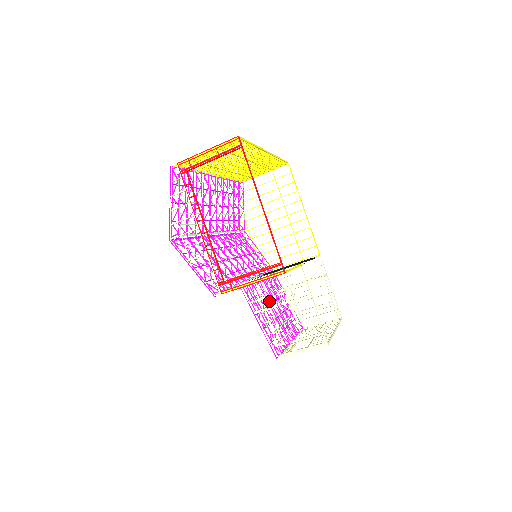
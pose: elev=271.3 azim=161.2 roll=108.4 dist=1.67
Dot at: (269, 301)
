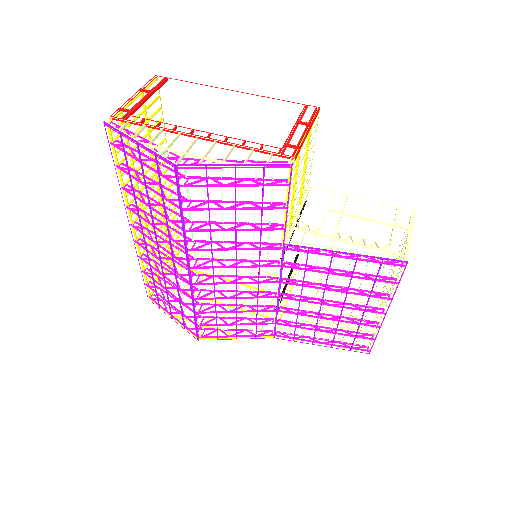
Dot at: (316, 303)
